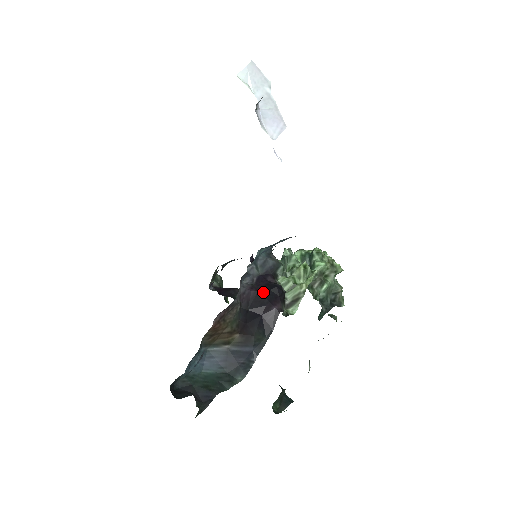
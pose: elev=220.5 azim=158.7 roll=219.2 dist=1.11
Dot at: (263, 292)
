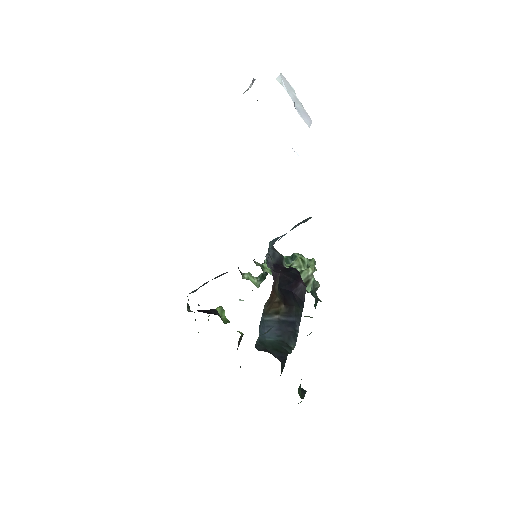
Dot at: (286, 273)
